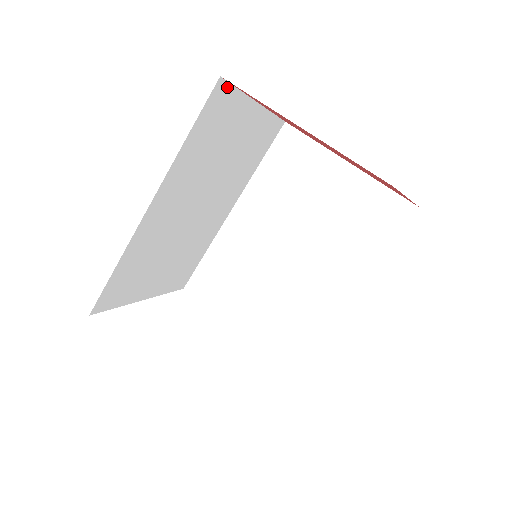
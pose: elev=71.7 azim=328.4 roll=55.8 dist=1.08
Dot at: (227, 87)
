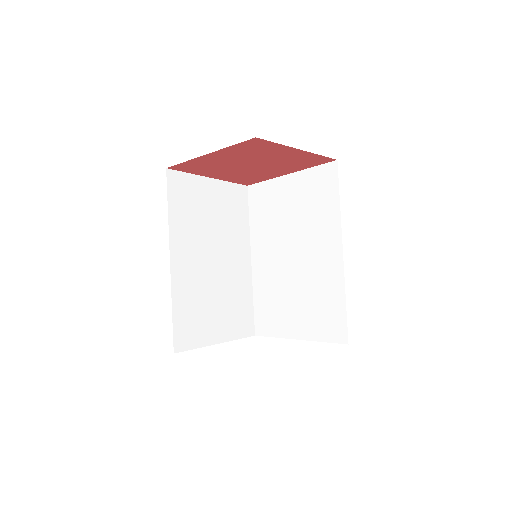
Dot at: (176, 173)
